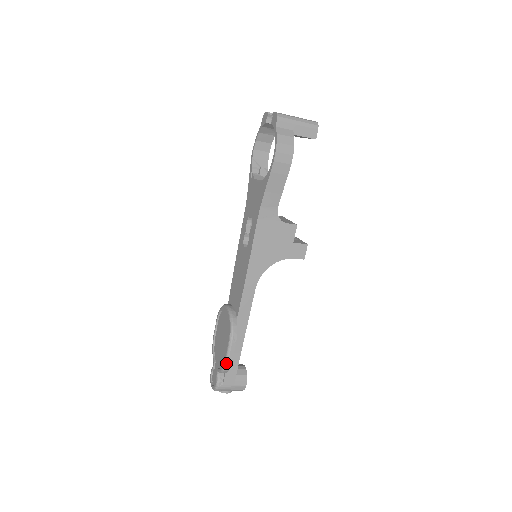
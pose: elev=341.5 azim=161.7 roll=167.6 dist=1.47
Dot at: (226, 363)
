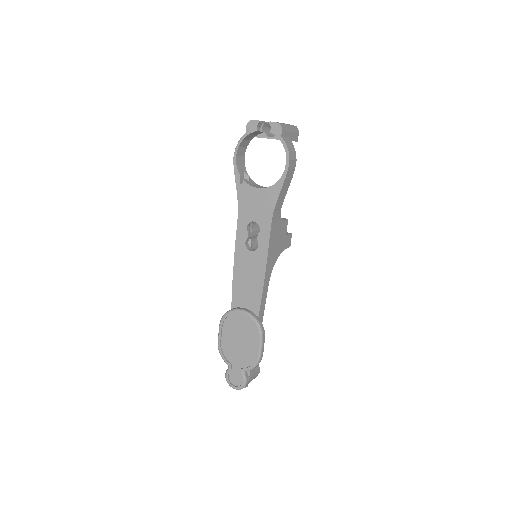
Dot at: (259, 360)
